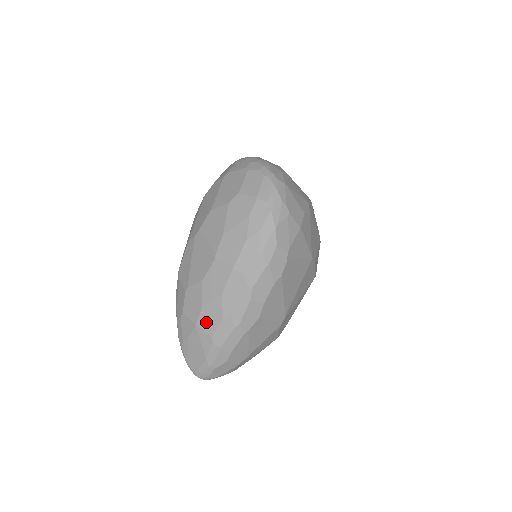
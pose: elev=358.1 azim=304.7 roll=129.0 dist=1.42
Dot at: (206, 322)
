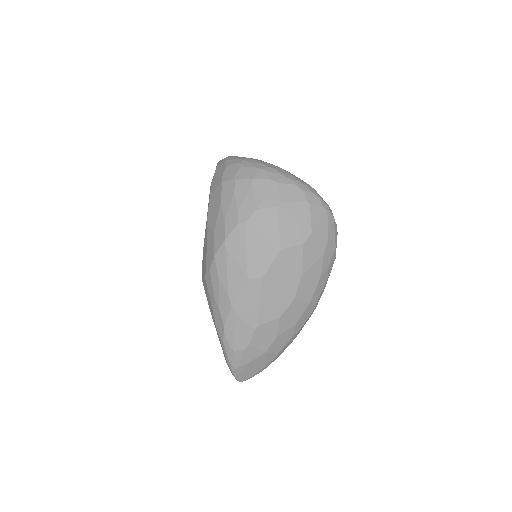
Dot at: (276, 346)
